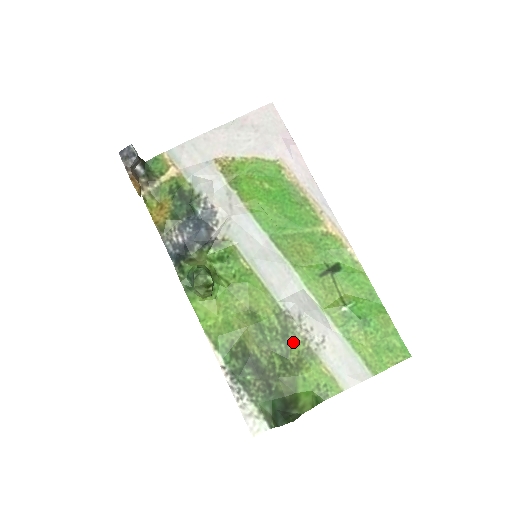
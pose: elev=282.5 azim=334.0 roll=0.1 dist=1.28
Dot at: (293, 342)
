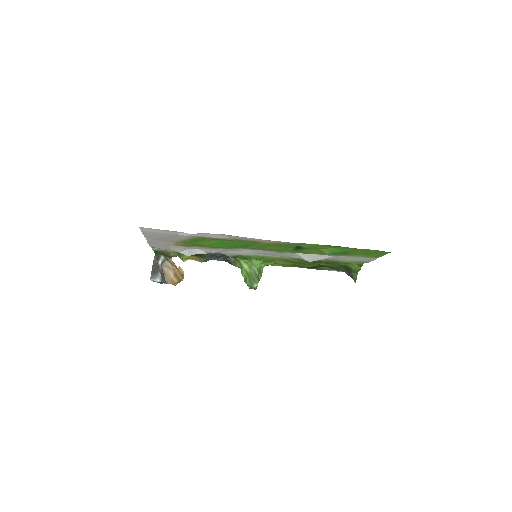
Dot at: occluded
